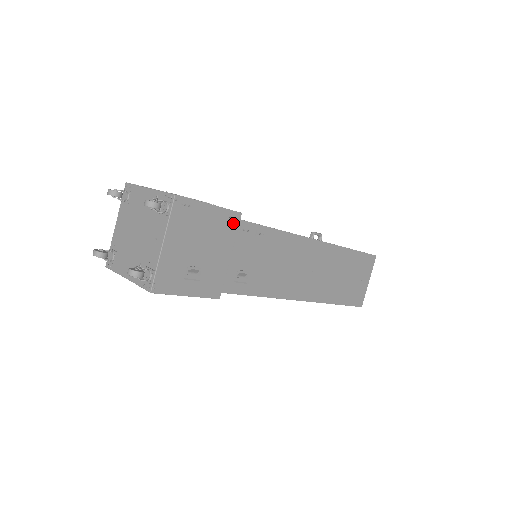
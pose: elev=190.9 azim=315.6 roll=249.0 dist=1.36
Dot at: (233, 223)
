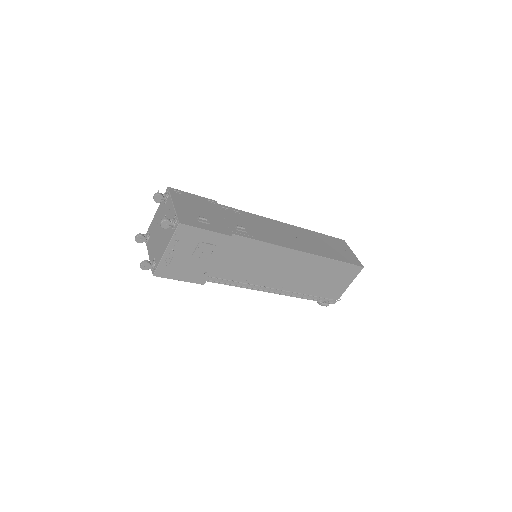
Dot at: (214, 204)
